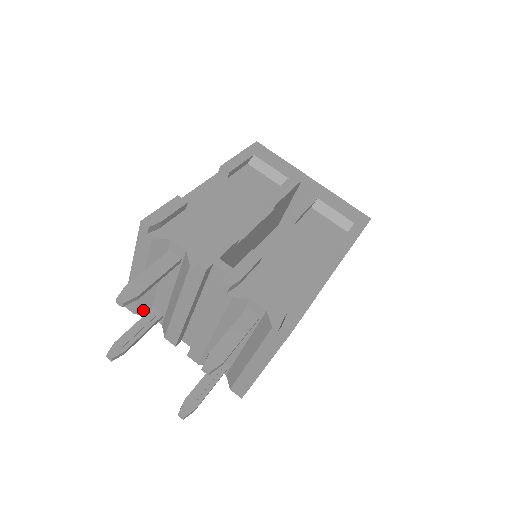
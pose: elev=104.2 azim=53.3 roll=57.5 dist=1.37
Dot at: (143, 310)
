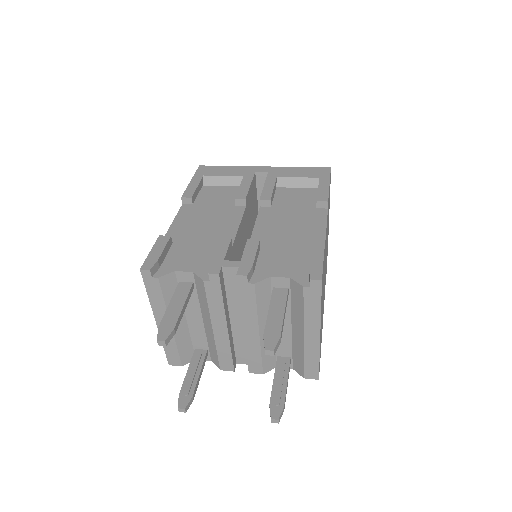
Dot at: (188, 358)
